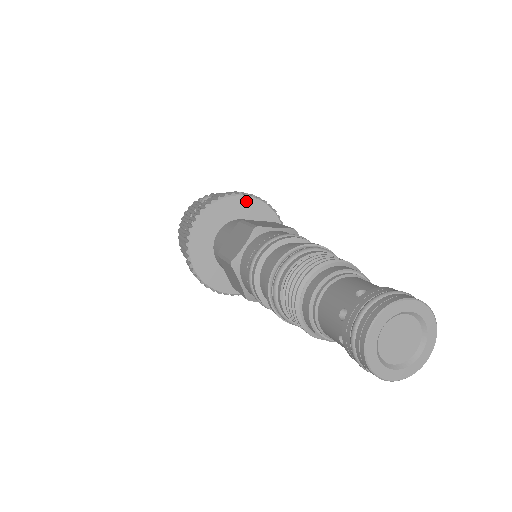
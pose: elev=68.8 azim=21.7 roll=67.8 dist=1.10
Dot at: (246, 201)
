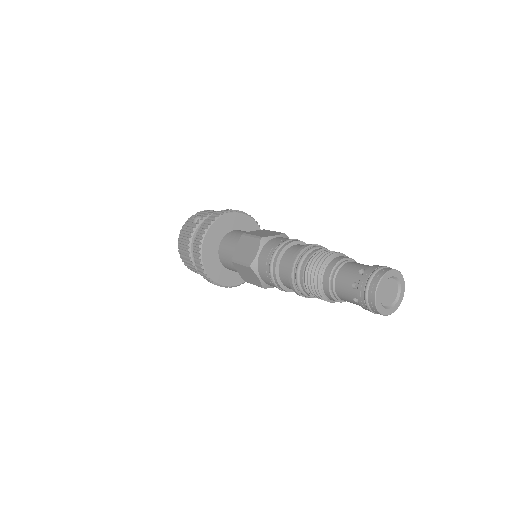
Dot at: (234, 216)
